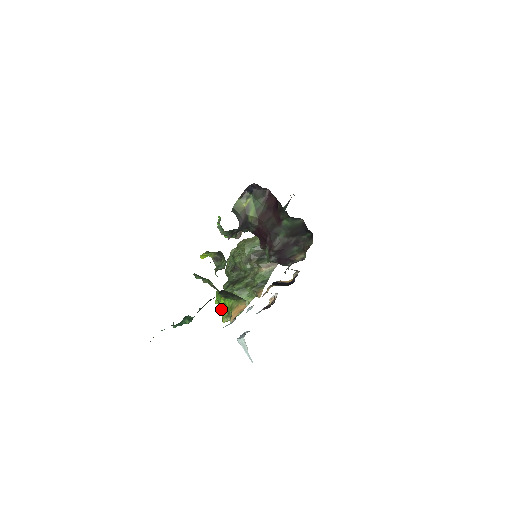
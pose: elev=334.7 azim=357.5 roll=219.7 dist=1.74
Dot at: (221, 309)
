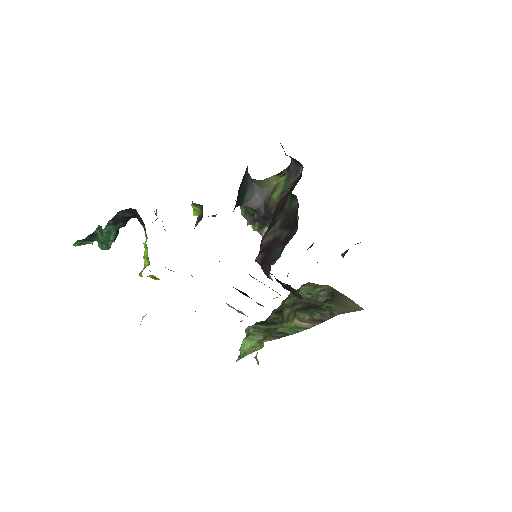
Dot at: (145, 255)
